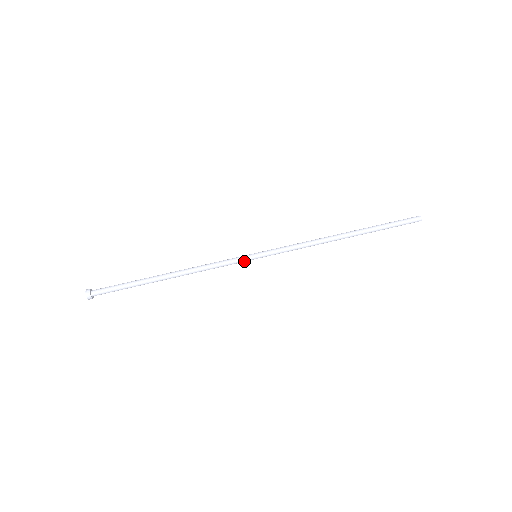
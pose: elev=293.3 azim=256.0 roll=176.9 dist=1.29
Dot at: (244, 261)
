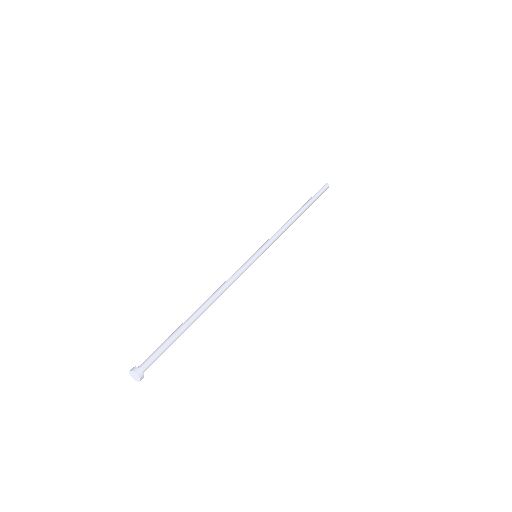
Dot at: (251, 263)
